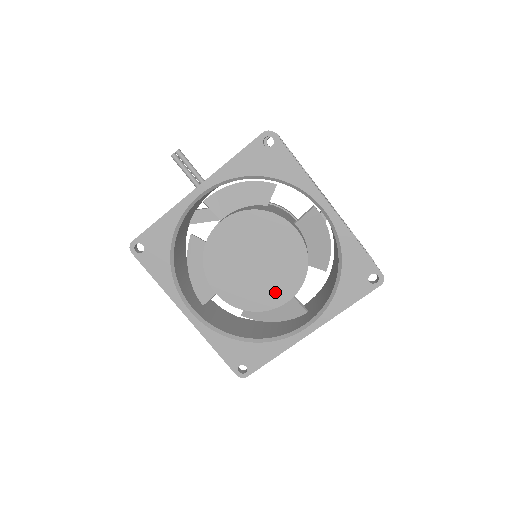
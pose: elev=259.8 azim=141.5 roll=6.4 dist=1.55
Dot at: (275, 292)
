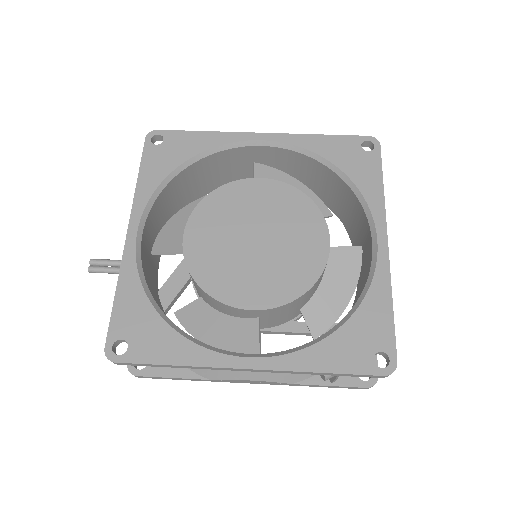
Dot at: (308, 246)
